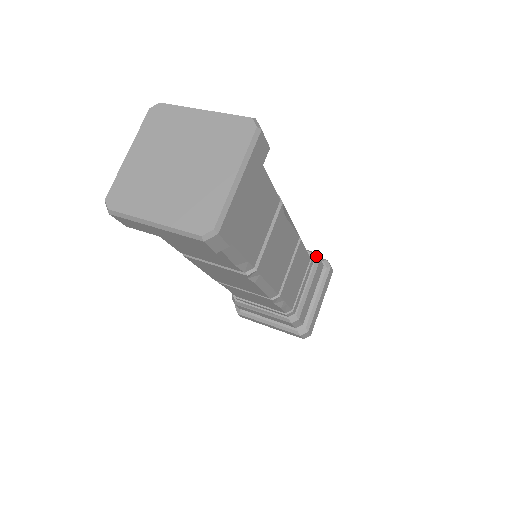
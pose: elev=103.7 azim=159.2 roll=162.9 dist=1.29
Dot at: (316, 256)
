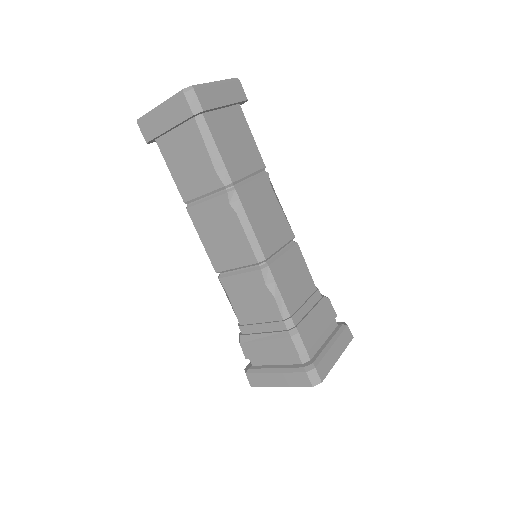
Dot at: (325, 296)
